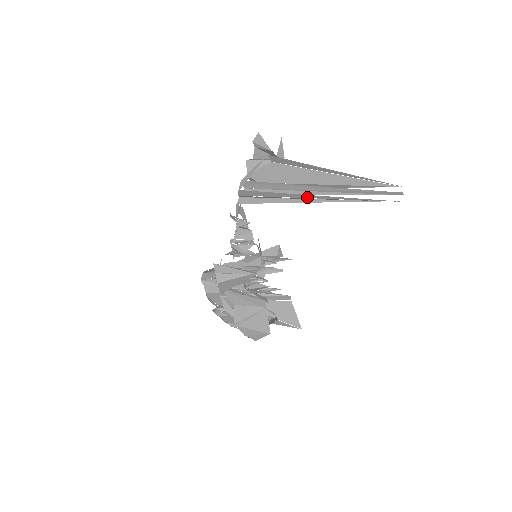
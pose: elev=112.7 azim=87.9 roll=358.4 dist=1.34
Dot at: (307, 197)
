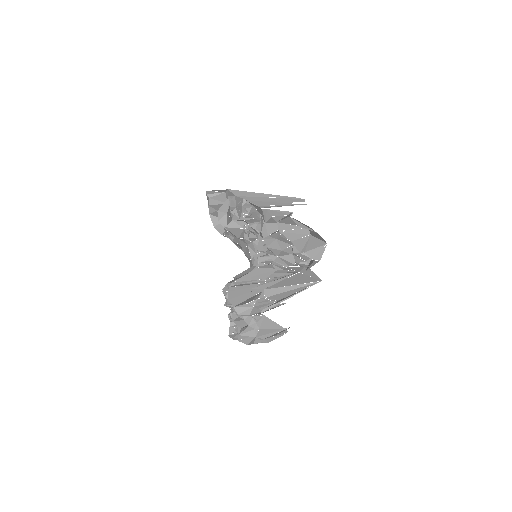
Dot at: (266, 205)
